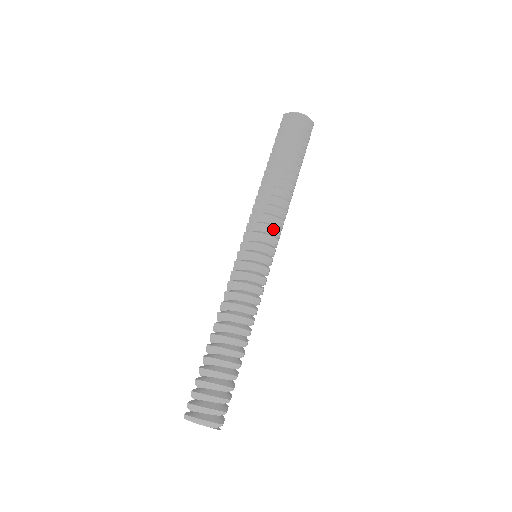
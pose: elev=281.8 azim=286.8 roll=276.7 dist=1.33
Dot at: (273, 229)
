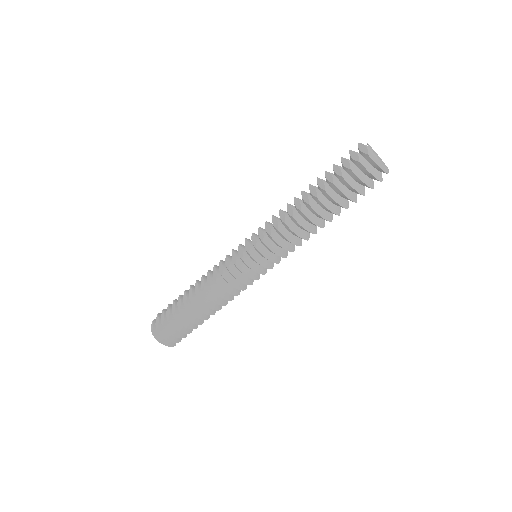
Dot at: (281, 256)
